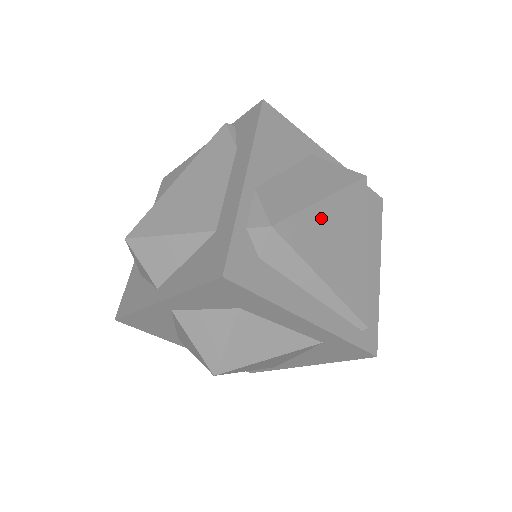
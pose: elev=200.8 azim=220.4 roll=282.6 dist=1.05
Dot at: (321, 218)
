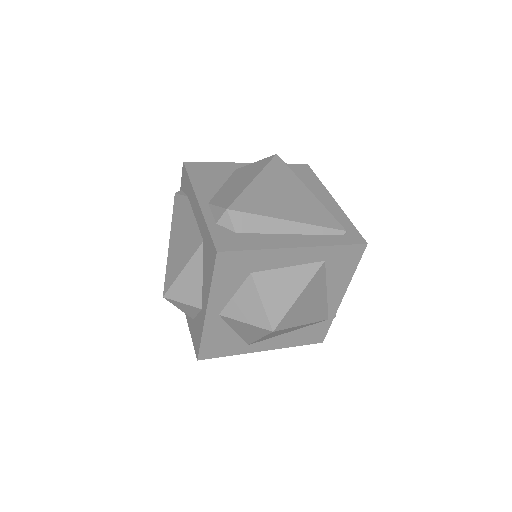
Dot at: (259, 190)
